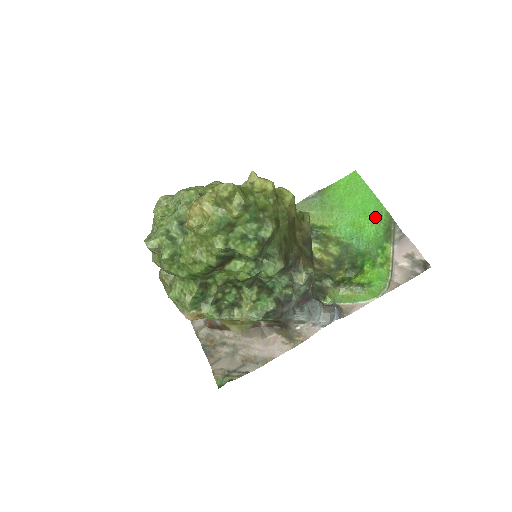
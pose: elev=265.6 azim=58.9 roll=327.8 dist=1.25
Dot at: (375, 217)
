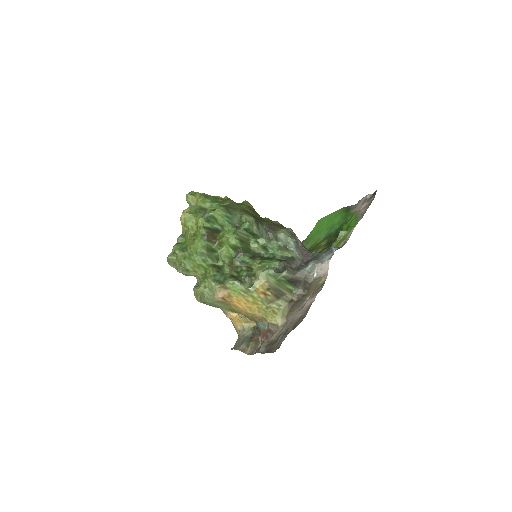
Dot at: (337, 215)
